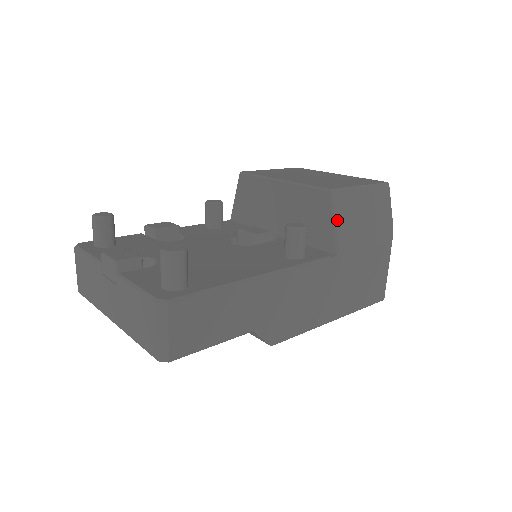
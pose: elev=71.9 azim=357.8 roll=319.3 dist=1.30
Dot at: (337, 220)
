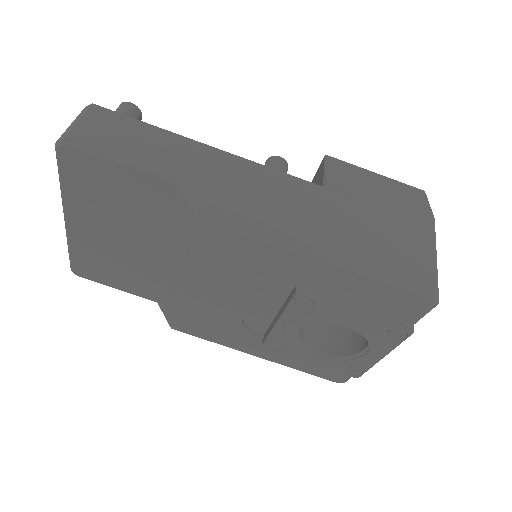
Dot at: (330, 169)
